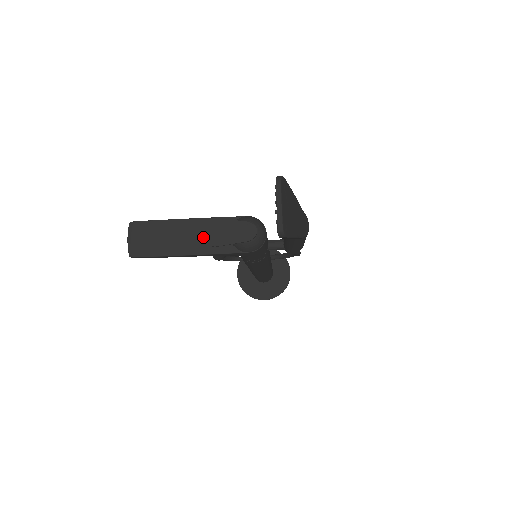
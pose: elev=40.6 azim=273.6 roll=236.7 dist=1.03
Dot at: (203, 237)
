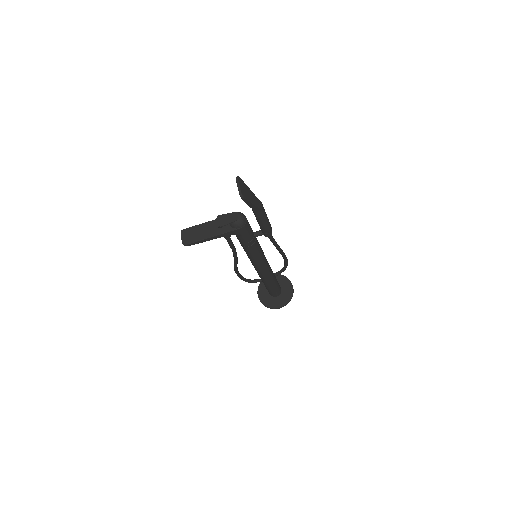
Dot at: (217, 228)
